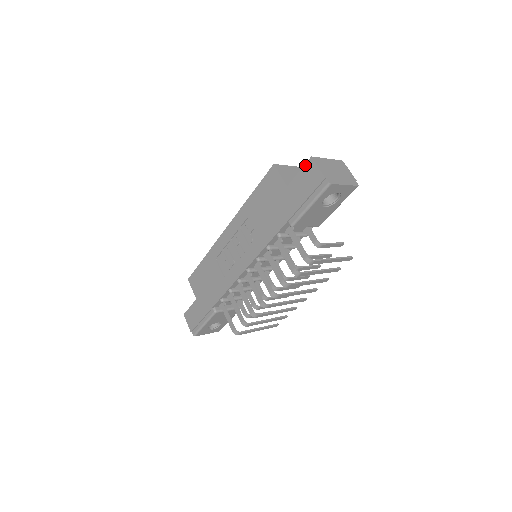
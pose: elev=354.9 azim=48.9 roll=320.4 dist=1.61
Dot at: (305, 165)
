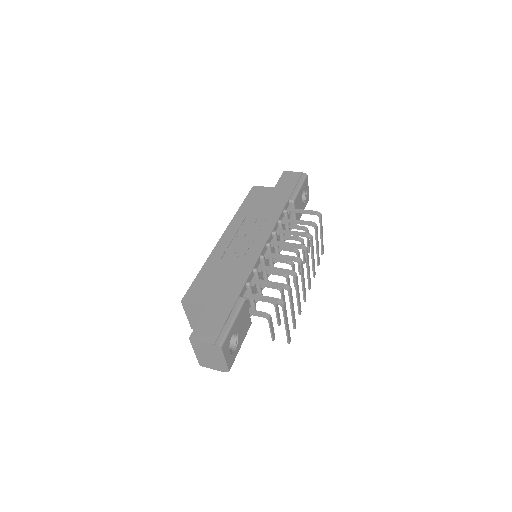
Dot at: (282, 175)
